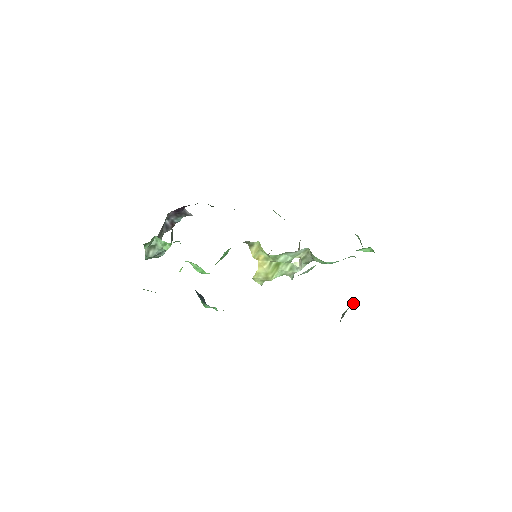
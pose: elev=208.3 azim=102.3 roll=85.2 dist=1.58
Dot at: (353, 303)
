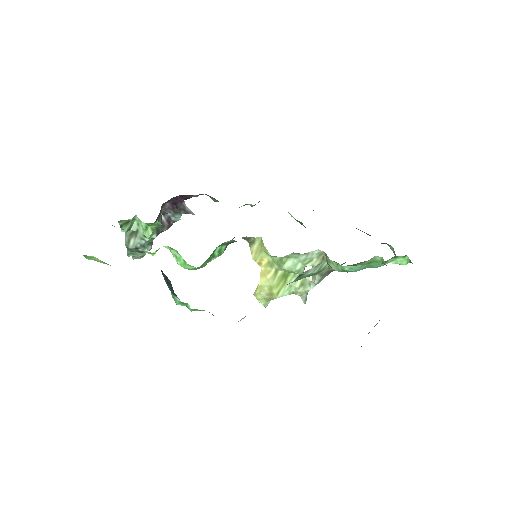
Dot at: occluded
